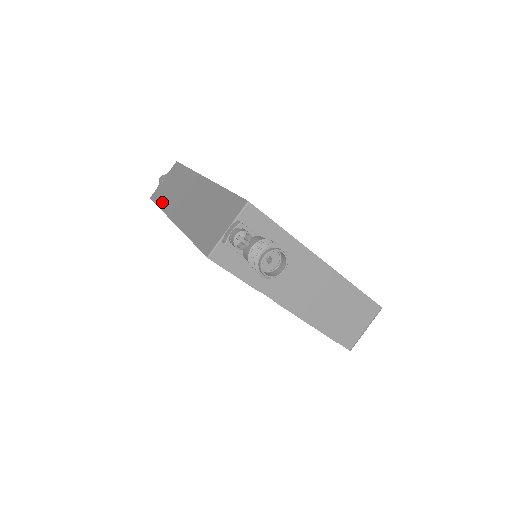
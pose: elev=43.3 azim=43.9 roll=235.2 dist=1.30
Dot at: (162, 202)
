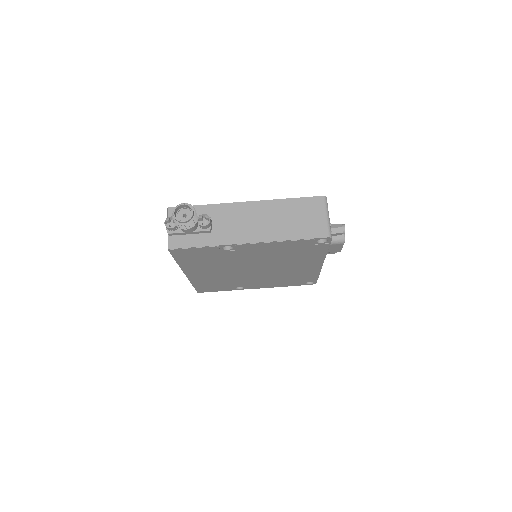
Dot at: occluded
